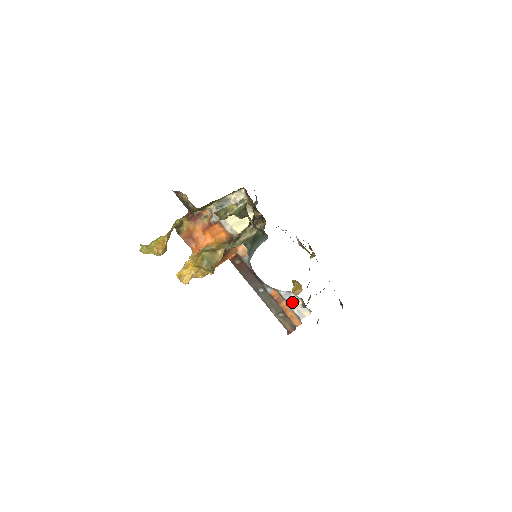
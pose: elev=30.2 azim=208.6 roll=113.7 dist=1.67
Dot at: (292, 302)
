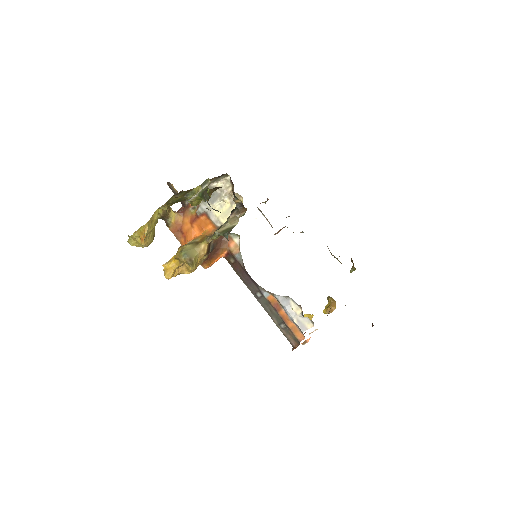
Dot at: (291, 310)
